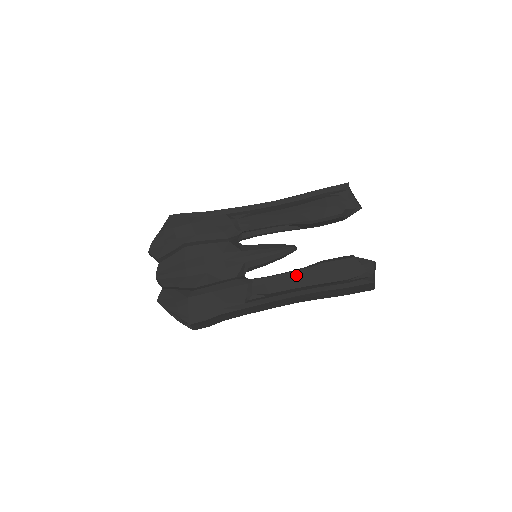
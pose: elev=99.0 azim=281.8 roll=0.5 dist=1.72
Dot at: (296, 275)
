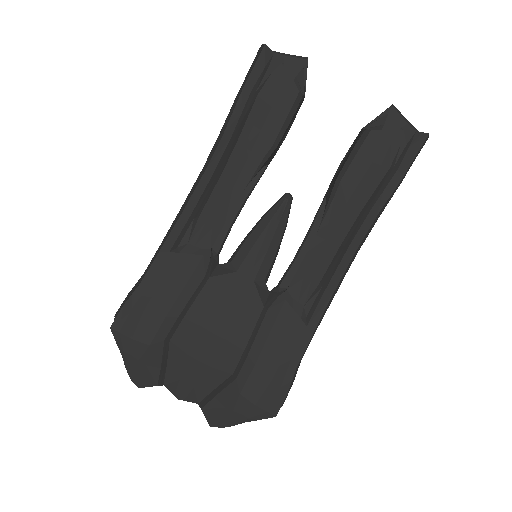
Dot at: (326, 228)
